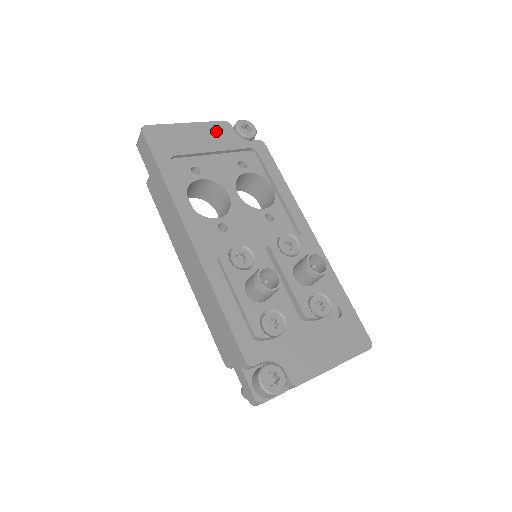
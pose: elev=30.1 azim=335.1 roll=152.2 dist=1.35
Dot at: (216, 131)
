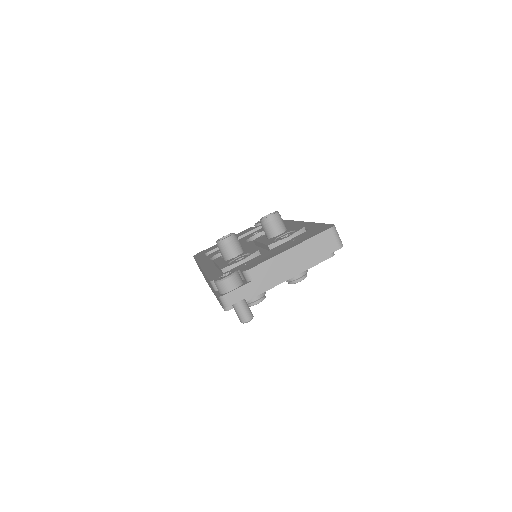
Dot at: (240, 233)
